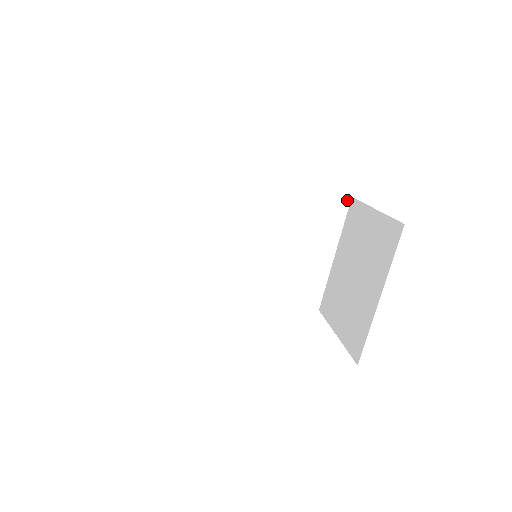
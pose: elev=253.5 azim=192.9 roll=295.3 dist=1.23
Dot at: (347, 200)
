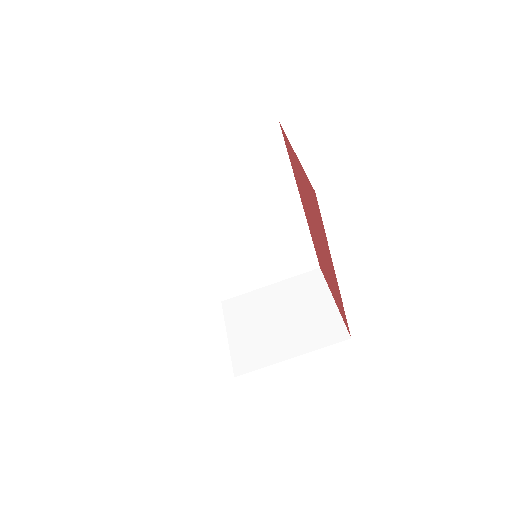
Dot at: (316, 266)
